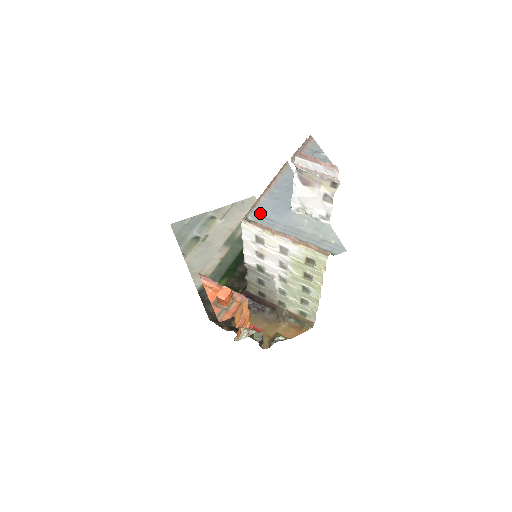
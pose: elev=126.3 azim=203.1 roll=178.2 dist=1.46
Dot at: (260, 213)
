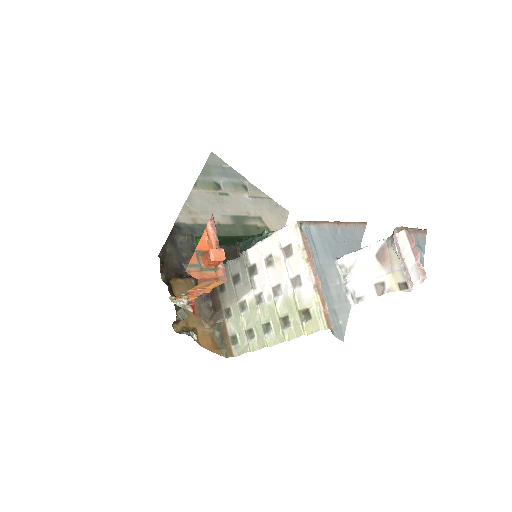
Dot at: (313, 233)
